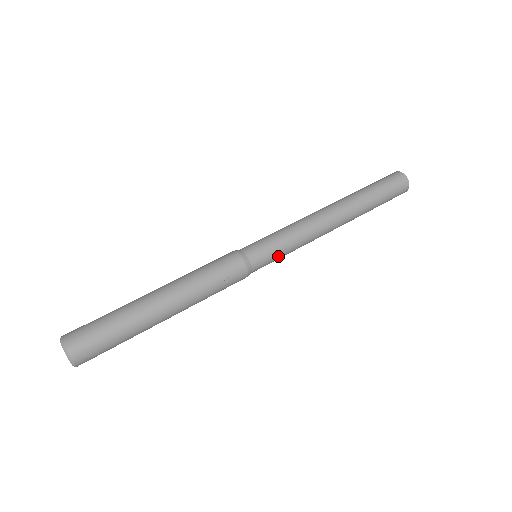
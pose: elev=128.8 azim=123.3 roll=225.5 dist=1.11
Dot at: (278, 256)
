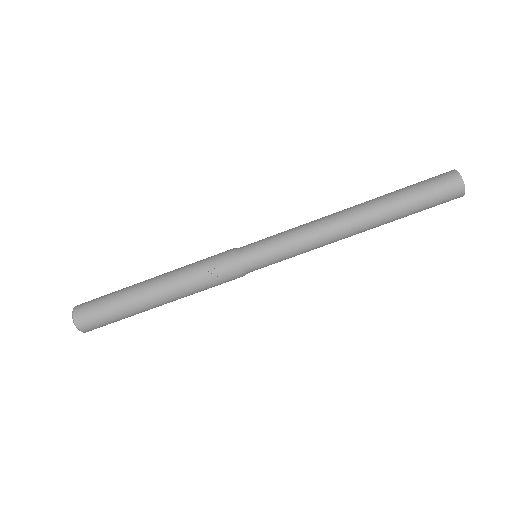
Dot at: (276, 259)
